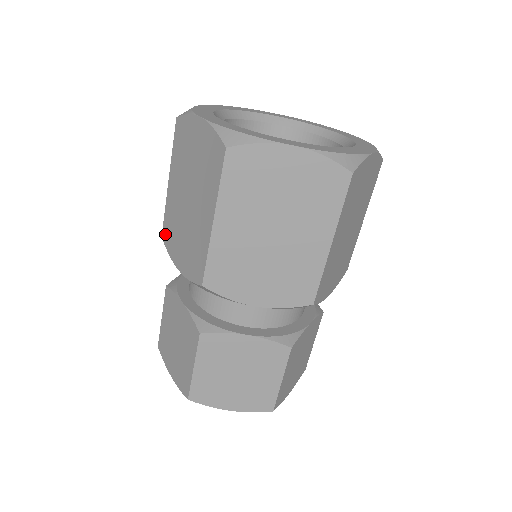
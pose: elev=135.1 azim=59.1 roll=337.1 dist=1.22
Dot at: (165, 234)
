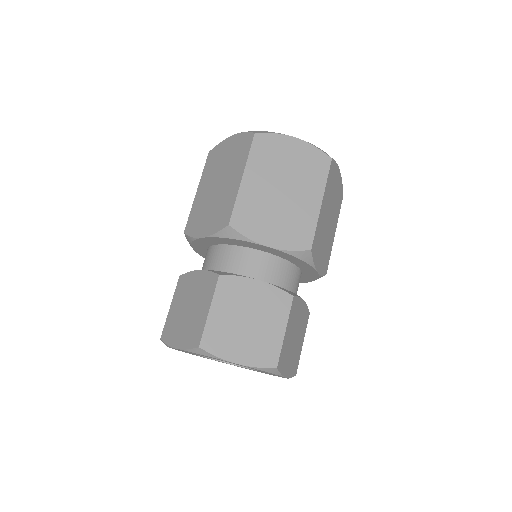
Dot at: occluded
